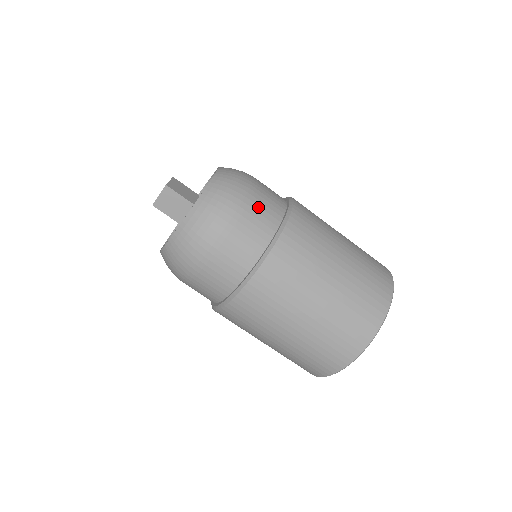
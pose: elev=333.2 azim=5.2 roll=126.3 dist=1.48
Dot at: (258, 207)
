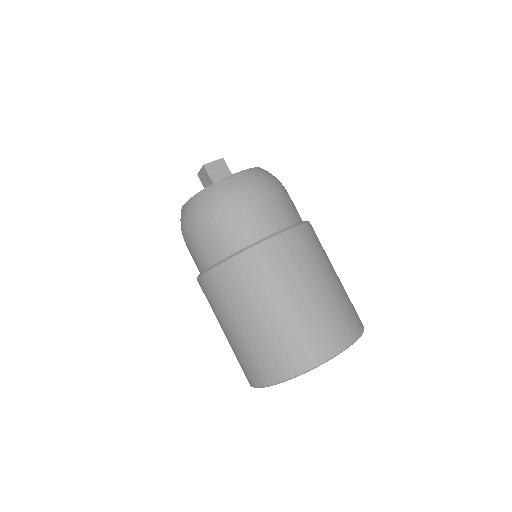
Dot at: (236, 223)
